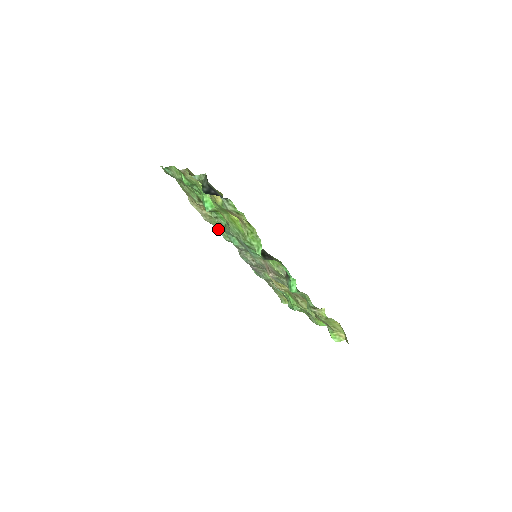
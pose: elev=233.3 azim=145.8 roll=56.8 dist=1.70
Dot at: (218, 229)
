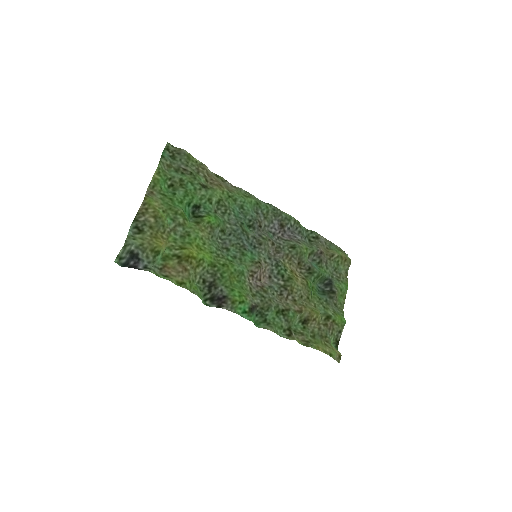
Dot at: (249, 194)
